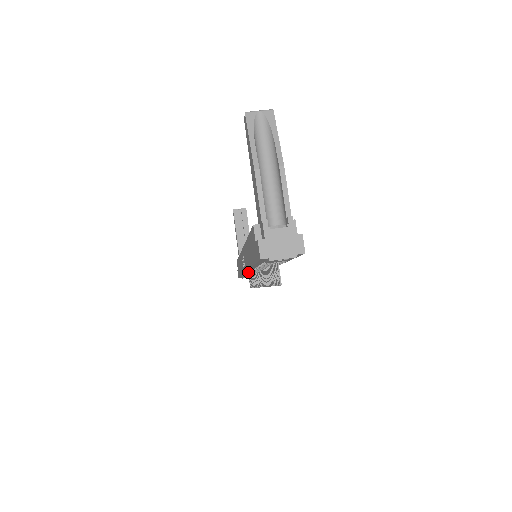
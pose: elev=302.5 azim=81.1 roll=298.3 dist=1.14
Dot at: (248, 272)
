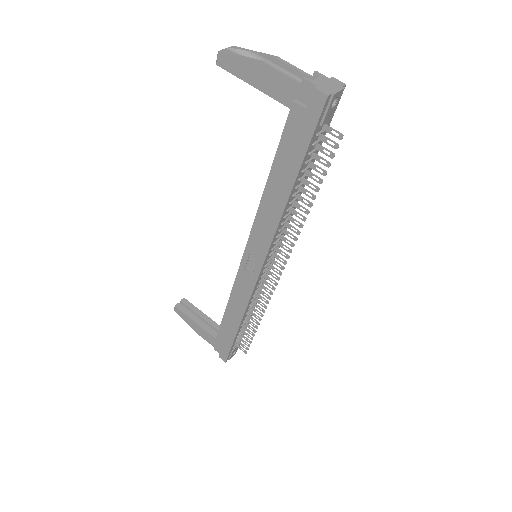
Dot at: (259, 277)
